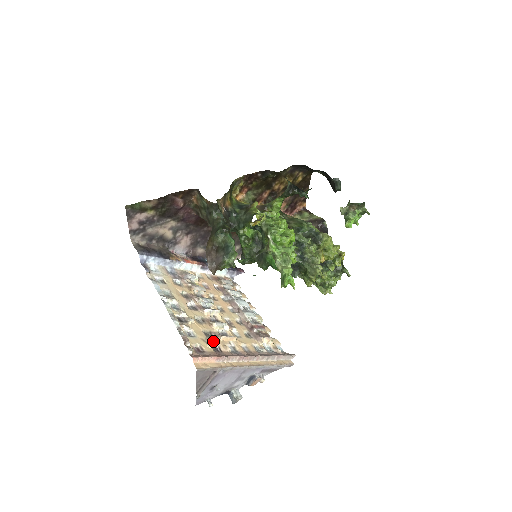
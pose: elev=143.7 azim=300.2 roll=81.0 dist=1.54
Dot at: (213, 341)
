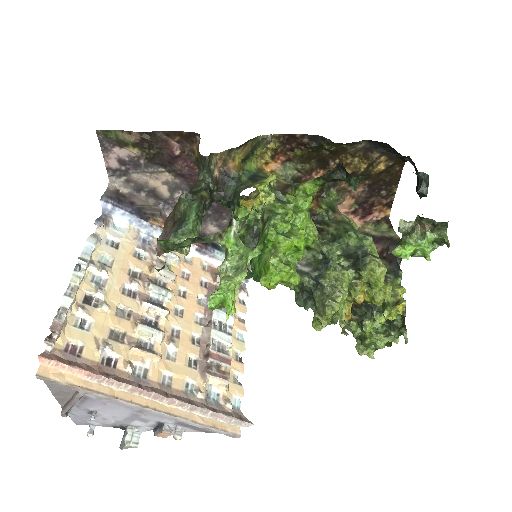
Dot at: (110, 347)
